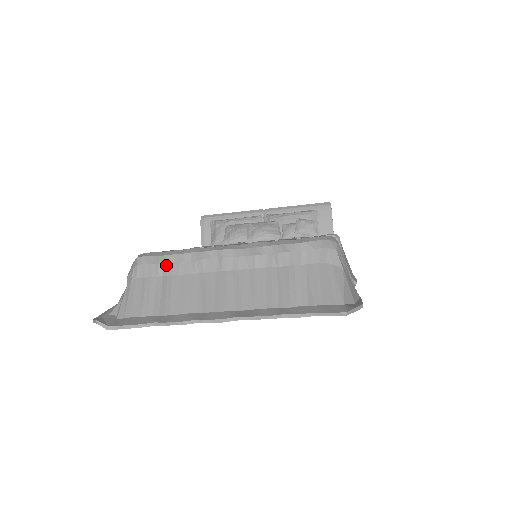
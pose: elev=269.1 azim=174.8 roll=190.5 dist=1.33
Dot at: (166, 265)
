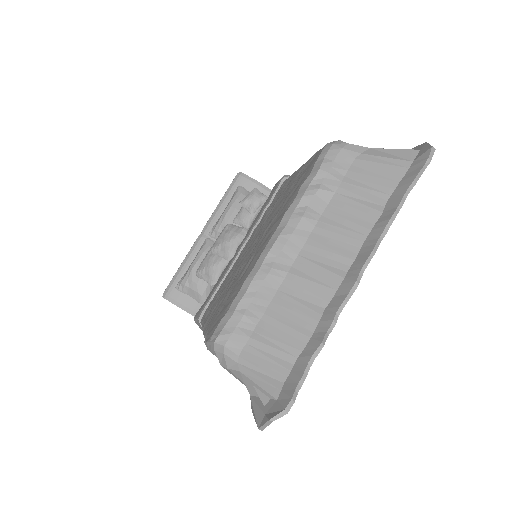
Dot at: (247, 314)
